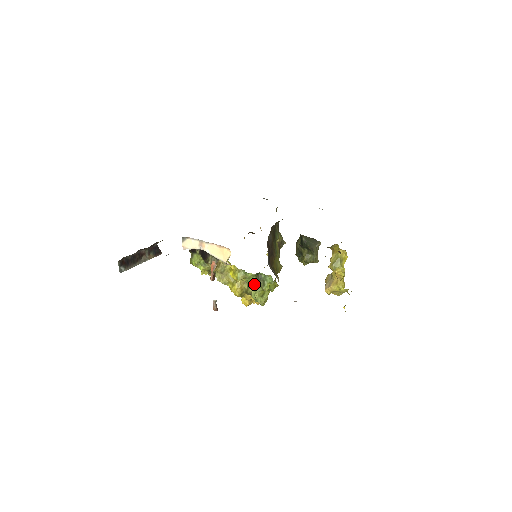
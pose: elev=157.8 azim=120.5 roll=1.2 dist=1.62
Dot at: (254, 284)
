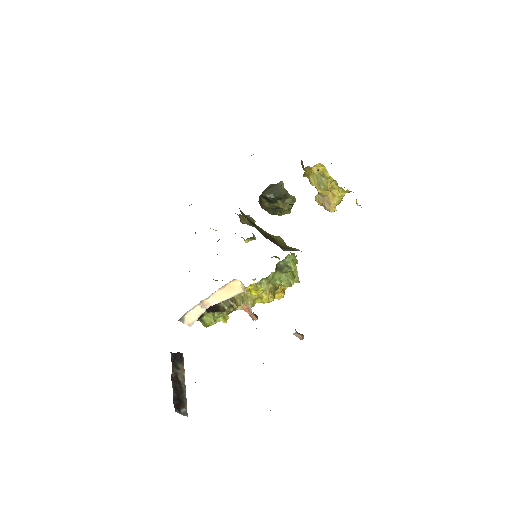
Dot at: (280, 277)
